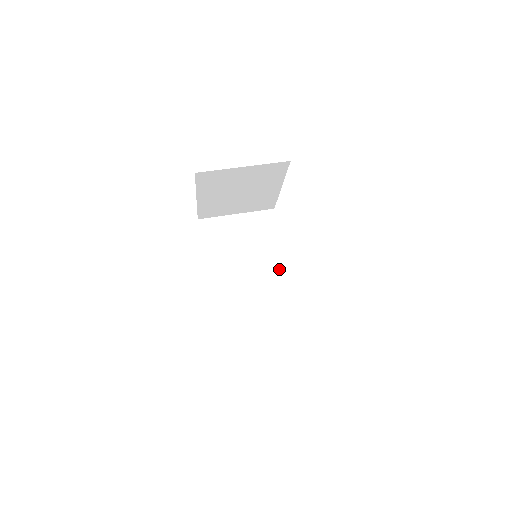
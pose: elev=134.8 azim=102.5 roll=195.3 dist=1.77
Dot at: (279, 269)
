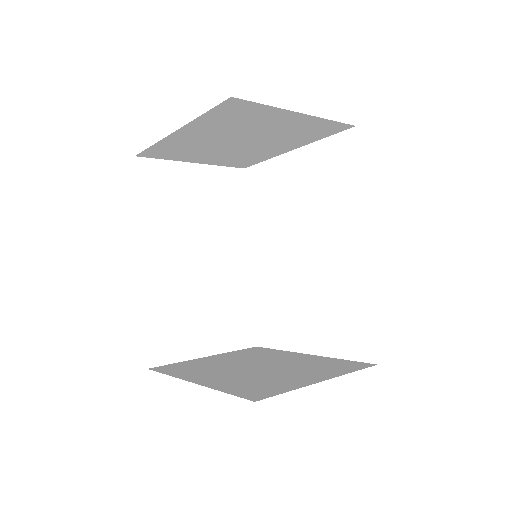
Dot at: (240, 262)
